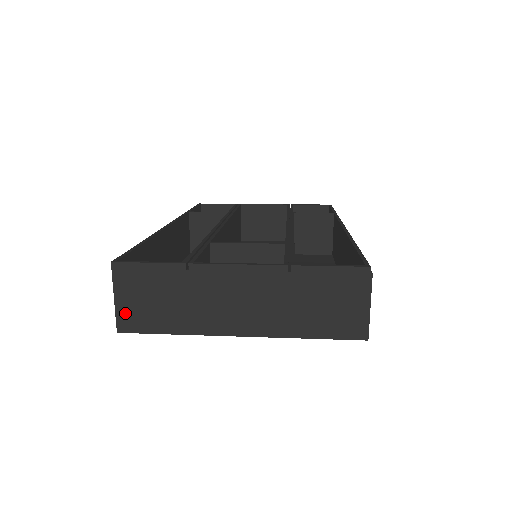
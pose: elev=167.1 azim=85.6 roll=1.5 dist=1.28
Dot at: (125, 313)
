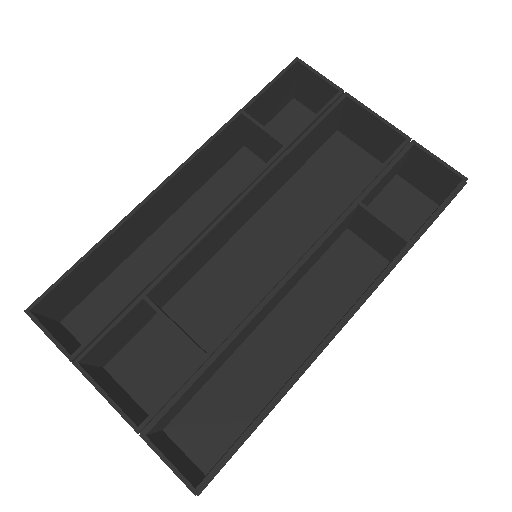
Dot at: occluded
